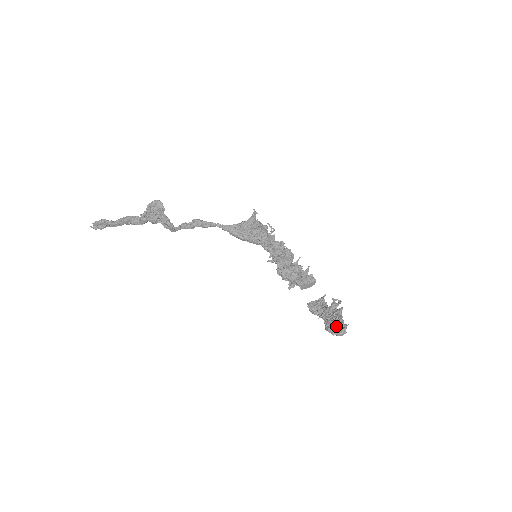
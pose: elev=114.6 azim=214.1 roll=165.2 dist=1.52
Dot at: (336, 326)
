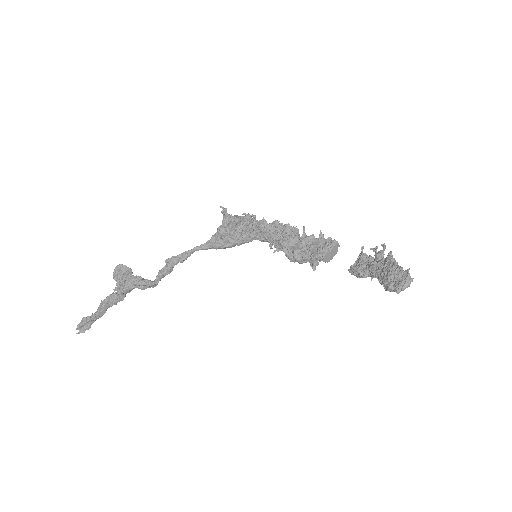
Dot at: (395, 280)
